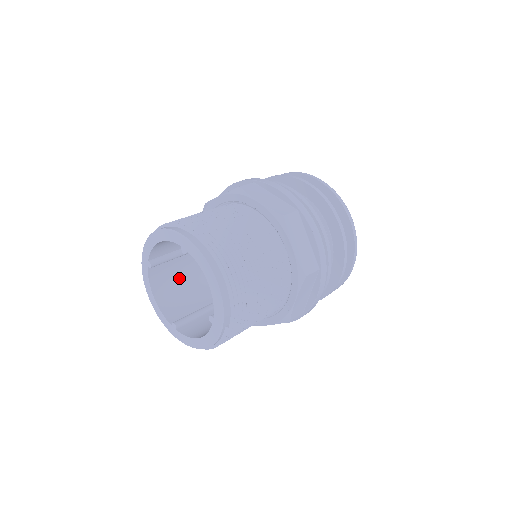
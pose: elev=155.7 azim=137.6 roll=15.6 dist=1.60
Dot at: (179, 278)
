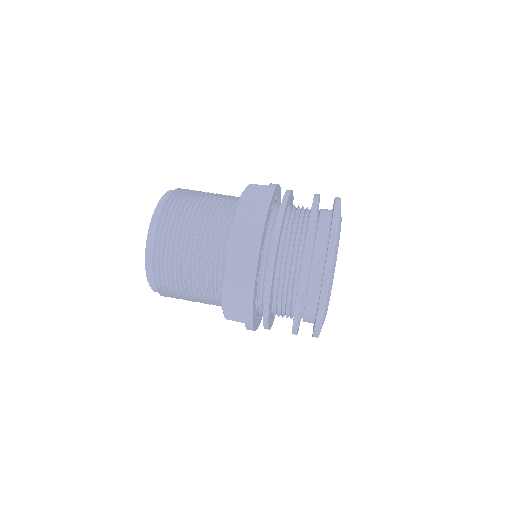
Dot at: occluded
